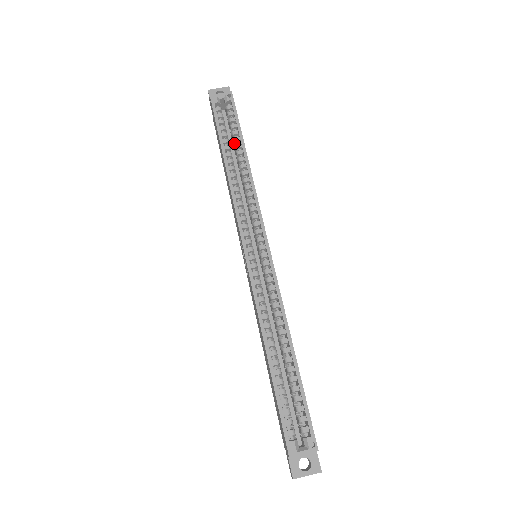
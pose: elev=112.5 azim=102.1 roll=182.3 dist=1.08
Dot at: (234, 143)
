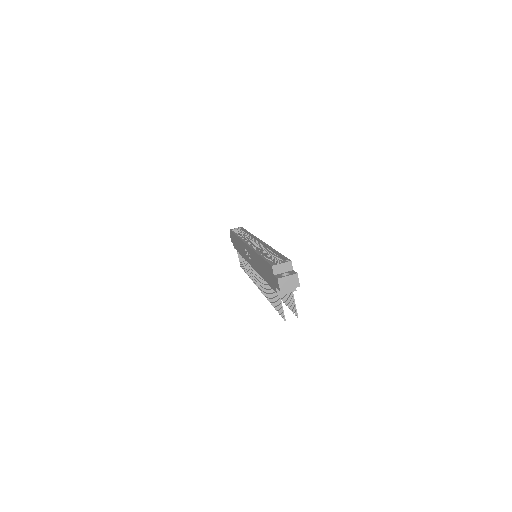
Dot at: (242, 235)
